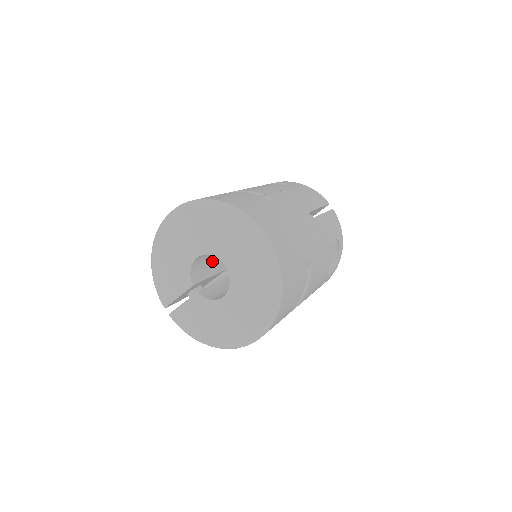
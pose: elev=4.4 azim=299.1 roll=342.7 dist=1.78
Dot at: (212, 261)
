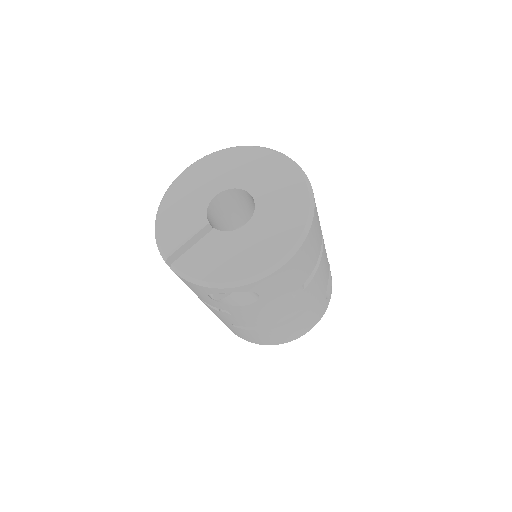
Dot at: (220, 230)
